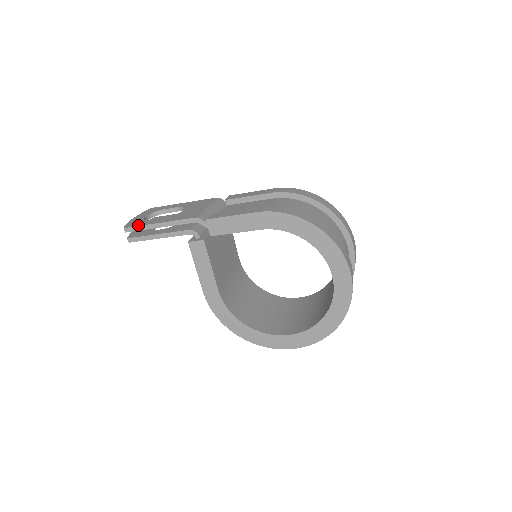
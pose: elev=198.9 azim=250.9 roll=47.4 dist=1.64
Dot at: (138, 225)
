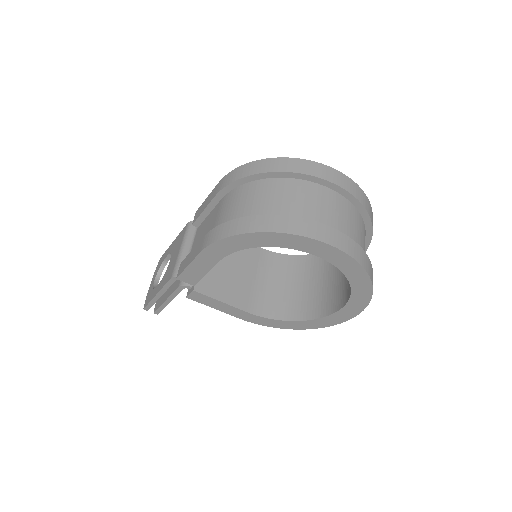
Dot at: (148, 302)
